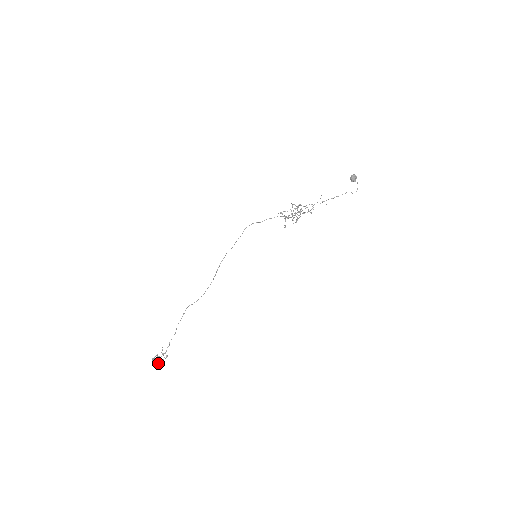
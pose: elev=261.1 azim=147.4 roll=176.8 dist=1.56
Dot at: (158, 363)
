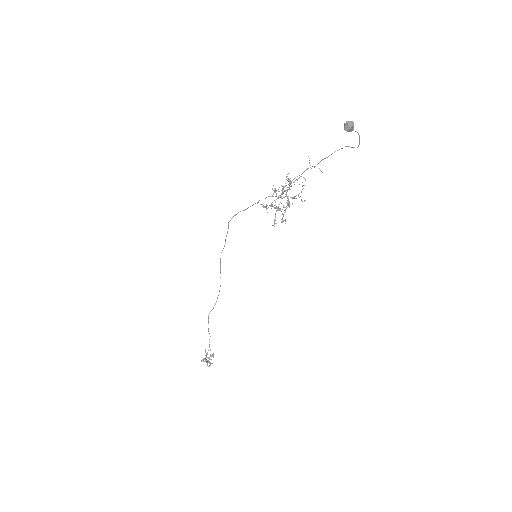
Dot at: occluded
